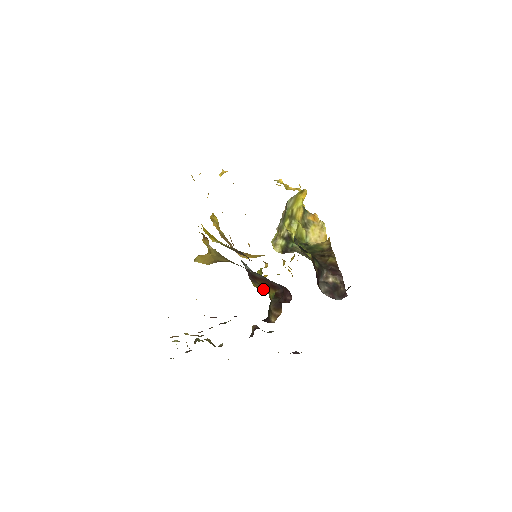
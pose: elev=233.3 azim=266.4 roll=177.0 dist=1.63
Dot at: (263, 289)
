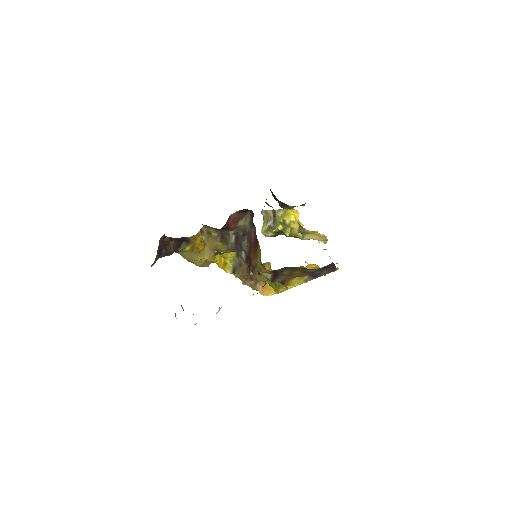
Dot at: (261, 270)
